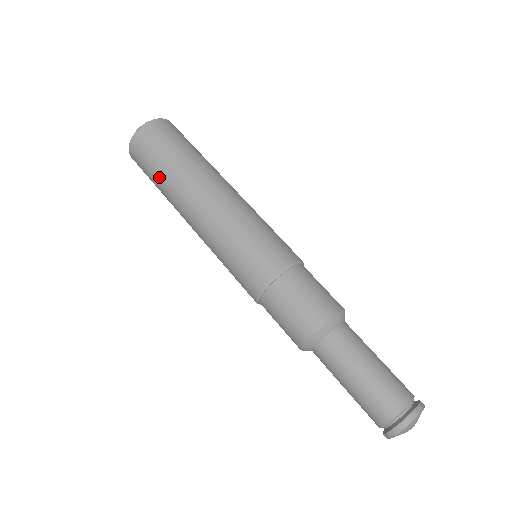
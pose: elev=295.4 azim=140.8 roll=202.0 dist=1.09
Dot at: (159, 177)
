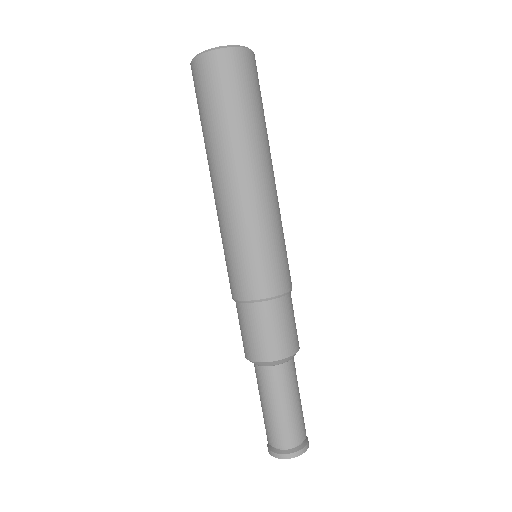
Dot at: (206, 123)
